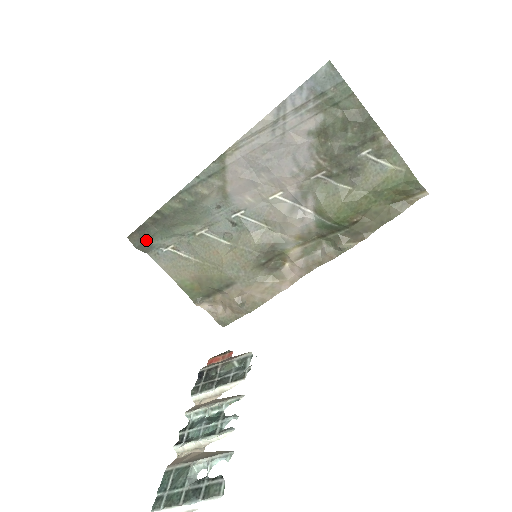
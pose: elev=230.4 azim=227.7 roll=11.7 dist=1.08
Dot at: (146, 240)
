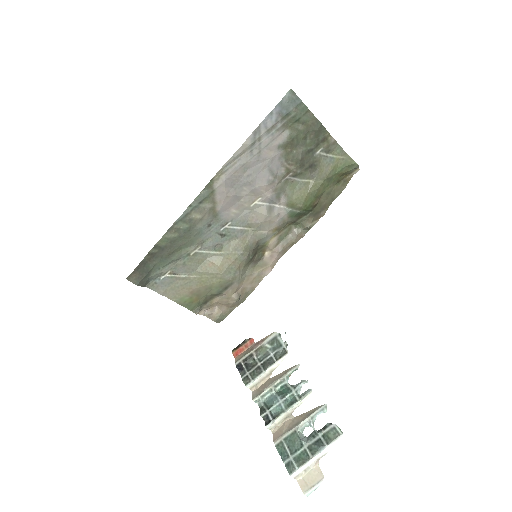
Dot at: (146, 275)
